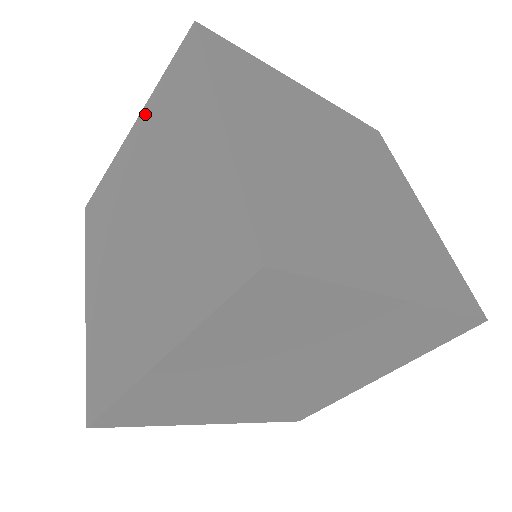
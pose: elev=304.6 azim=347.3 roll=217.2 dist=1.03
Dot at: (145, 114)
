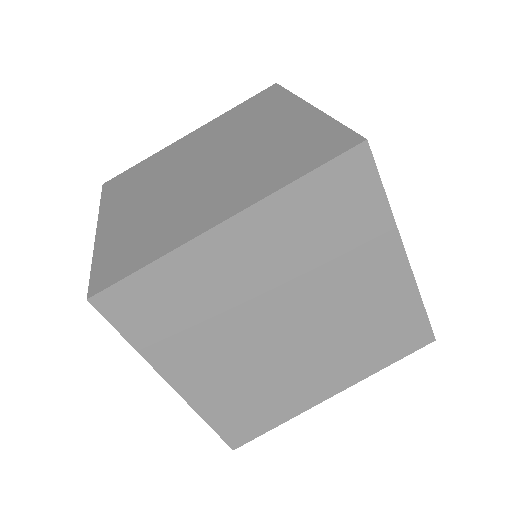
Dot at: (211, 124)
